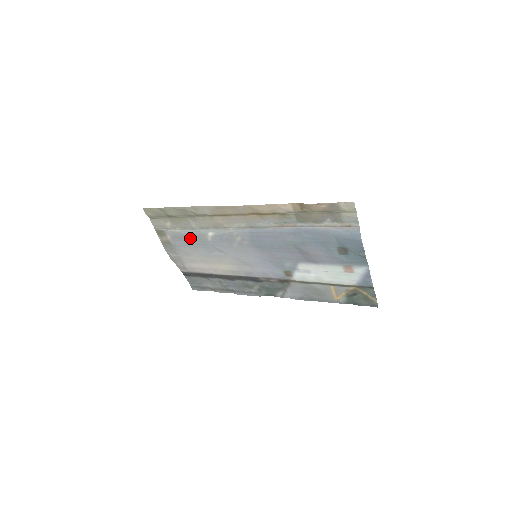
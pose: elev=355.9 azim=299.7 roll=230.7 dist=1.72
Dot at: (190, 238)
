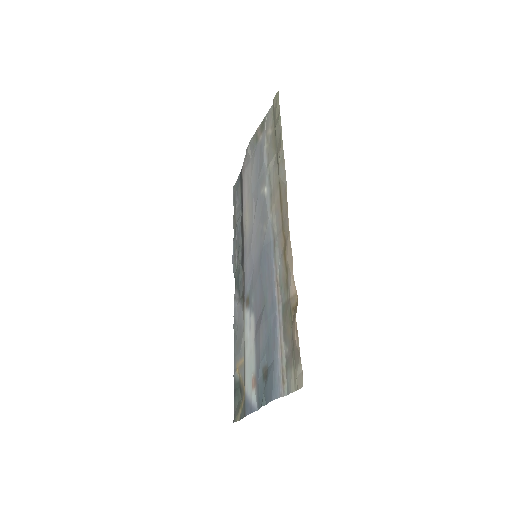
Dot at: (261, 165)
